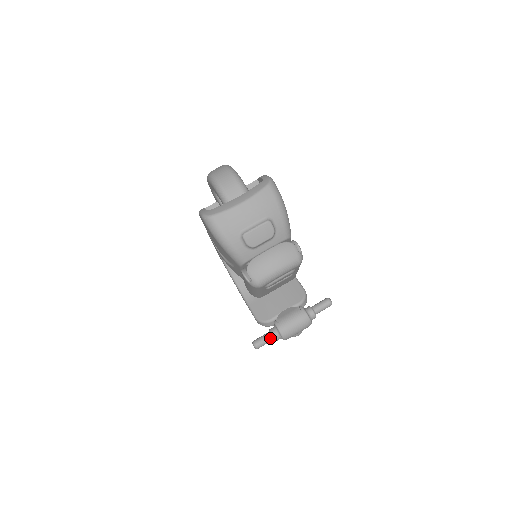
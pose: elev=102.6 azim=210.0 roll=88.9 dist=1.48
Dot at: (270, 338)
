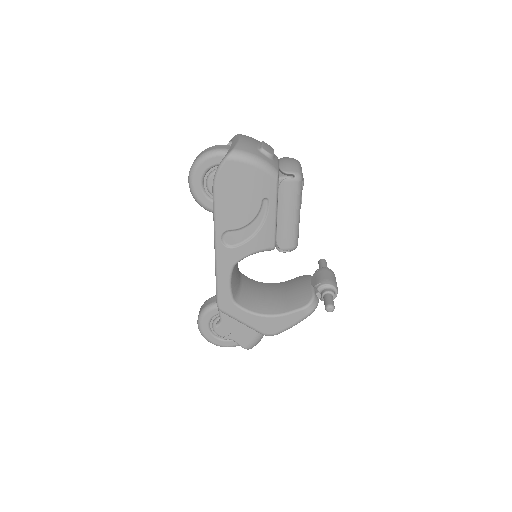
Dot at: (330, 295)
